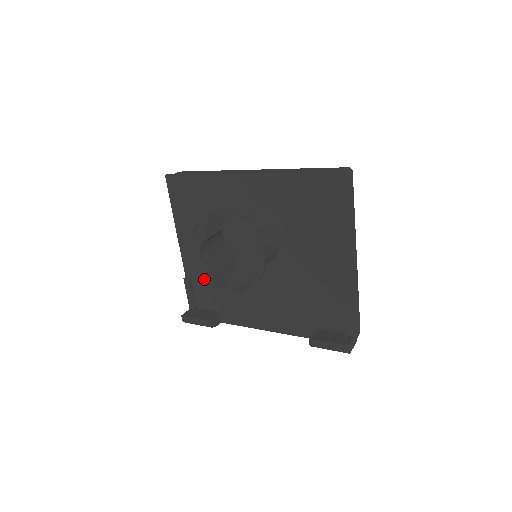
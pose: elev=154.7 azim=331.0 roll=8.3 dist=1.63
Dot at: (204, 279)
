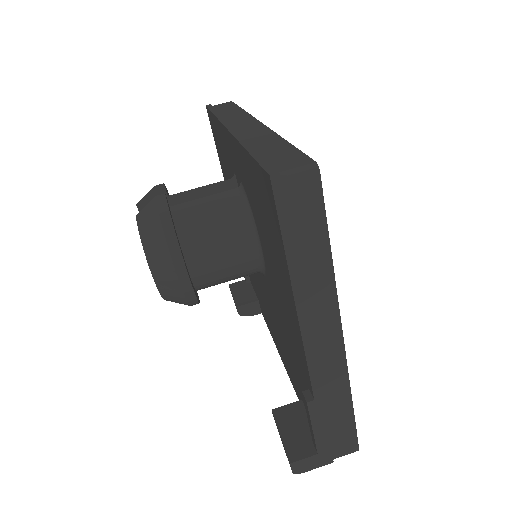
Dot at: occluded
